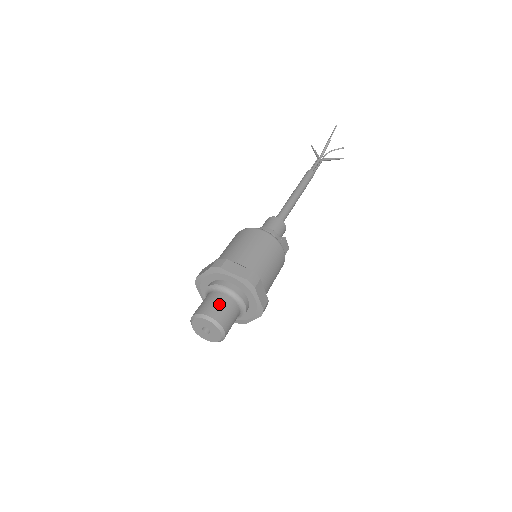
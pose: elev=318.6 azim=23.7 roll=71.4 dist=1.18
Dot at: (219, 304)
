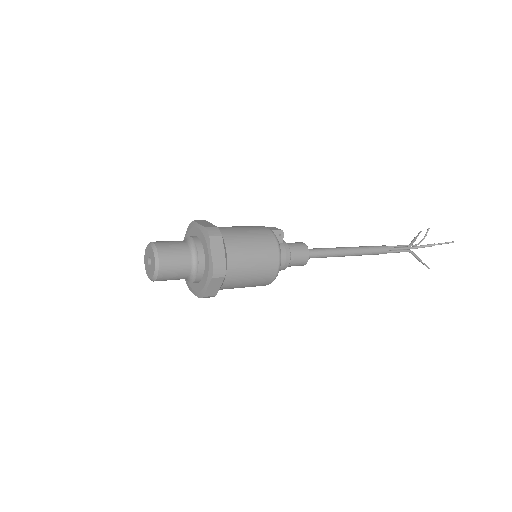
Dot at: occluded
